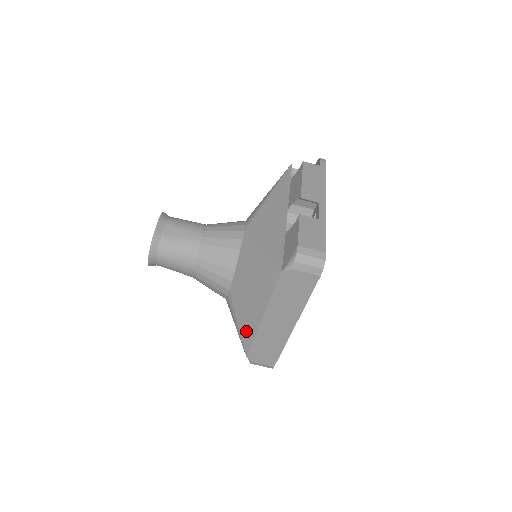
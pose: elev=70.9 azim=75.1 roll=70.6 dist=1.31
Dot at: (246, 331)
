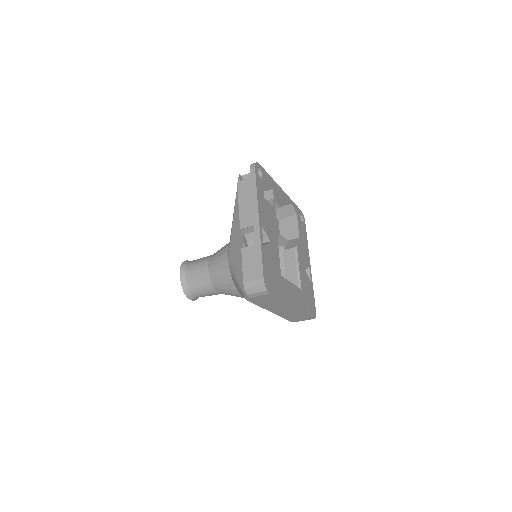
Dot at: occluded
